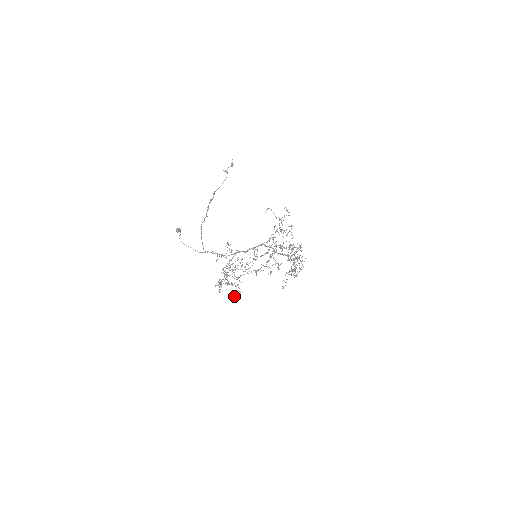
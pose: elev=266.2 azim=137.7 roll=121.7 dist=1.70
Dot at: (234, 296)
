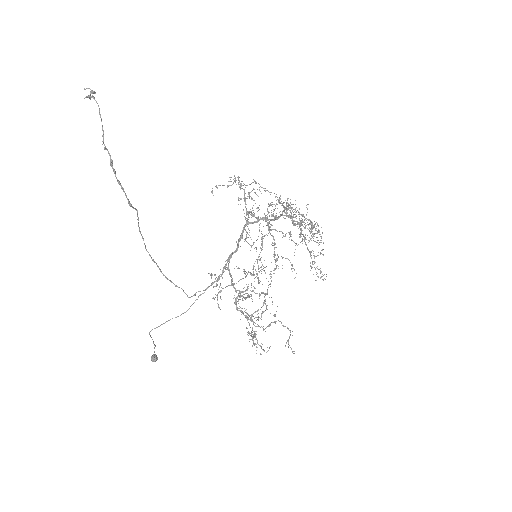
Dot at: occluded
